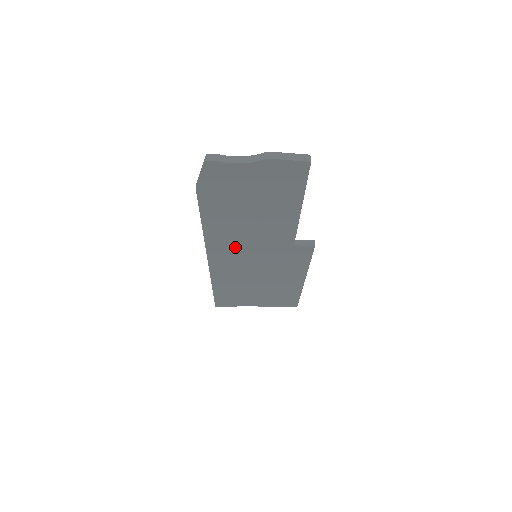
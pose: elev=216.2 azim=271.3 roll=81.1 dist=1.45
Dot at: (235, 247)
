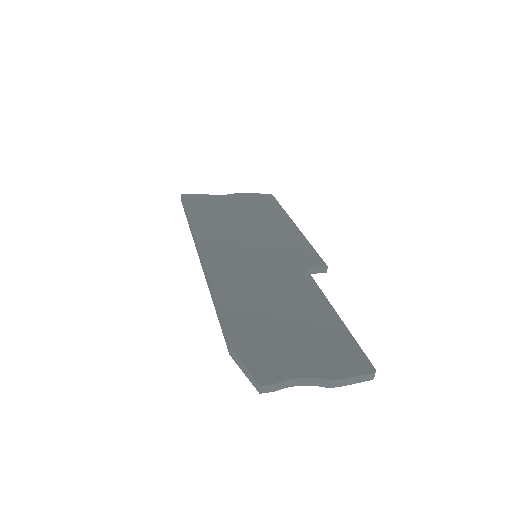
Dot at: occluded
